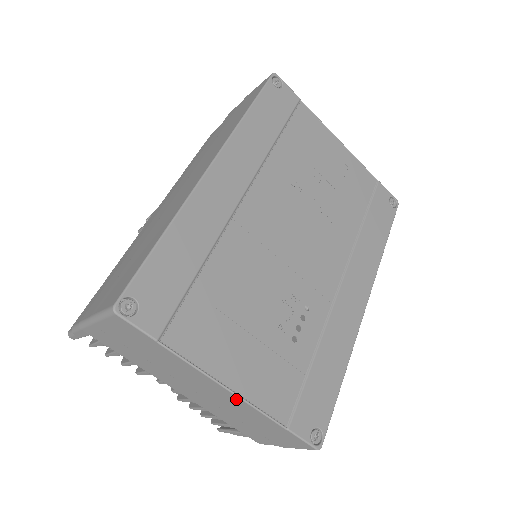
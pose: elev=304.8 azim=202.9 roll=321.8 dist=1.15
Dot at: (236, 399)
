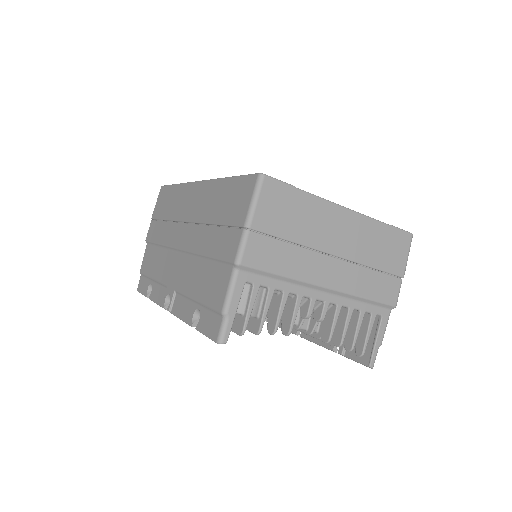
Dot at: (356, 218)
